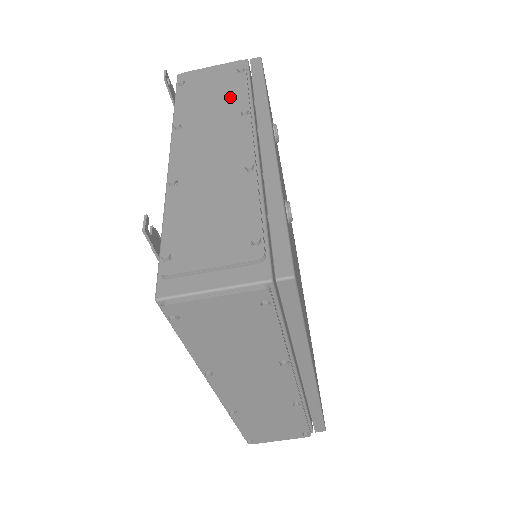
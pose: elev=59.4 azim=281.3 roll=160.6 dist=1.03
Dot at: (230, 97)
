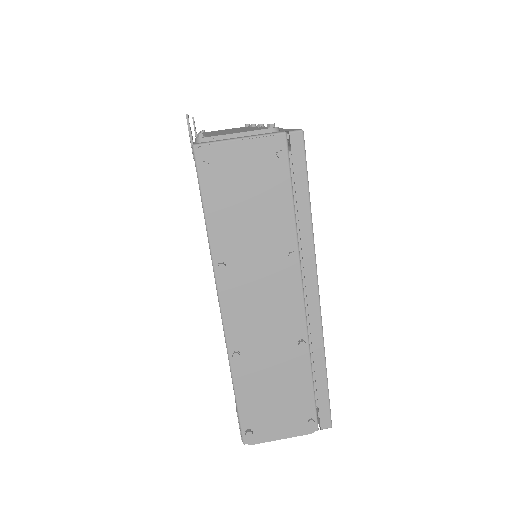
Dot at: occluded
